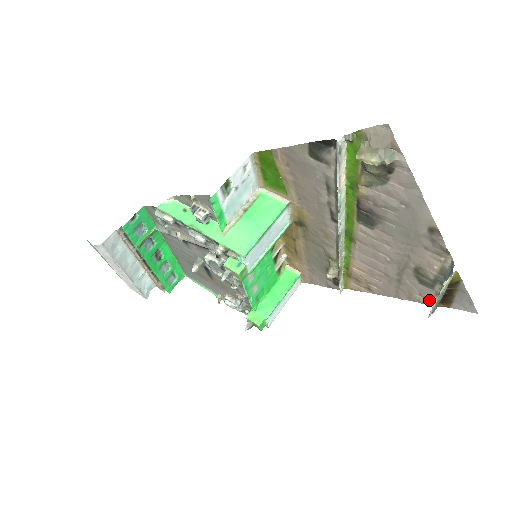
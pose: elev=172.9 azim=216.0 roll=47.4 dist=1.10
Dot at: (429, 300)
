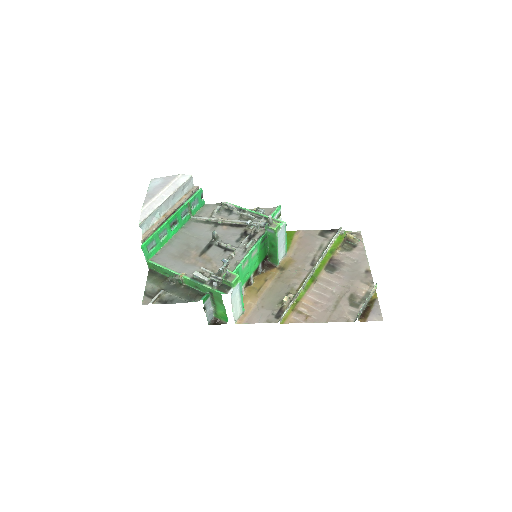
Dot at: (353, 318)
